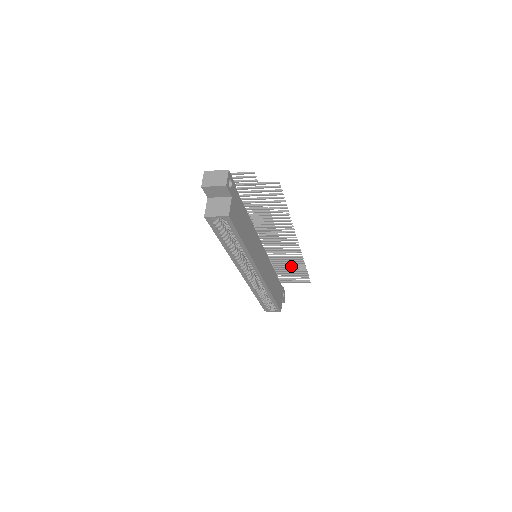
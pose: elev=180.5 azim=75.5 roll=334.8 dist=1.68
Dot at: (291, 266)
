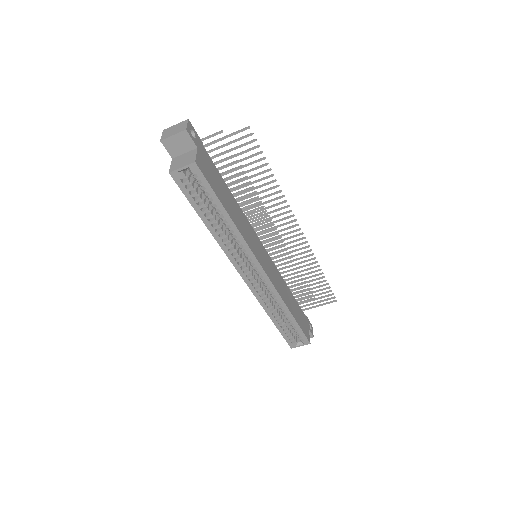
Dot at: (306, 277)
